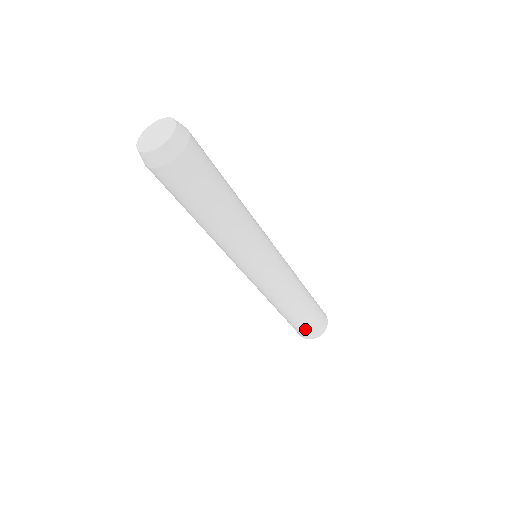
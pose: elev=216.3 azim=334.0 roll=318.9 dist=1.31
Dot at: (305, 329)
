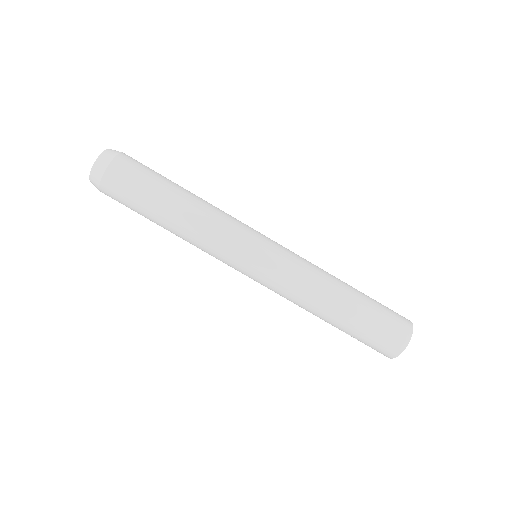
Dot at: (369, 343)
